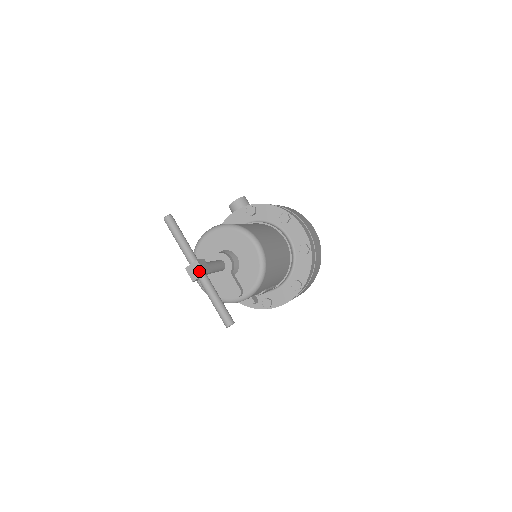
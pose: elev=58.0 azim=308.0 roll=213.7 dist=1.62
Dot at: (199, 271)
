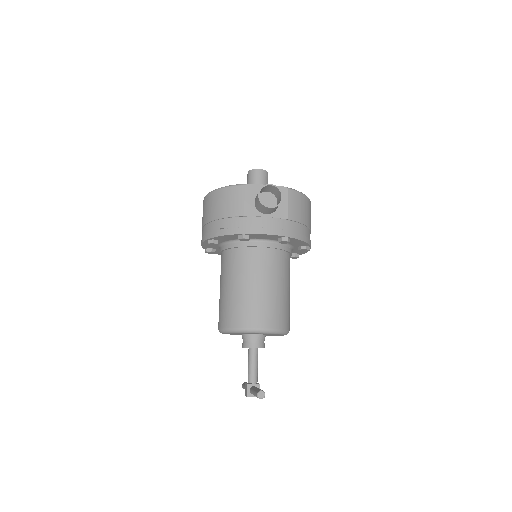
Dot at: occluded
